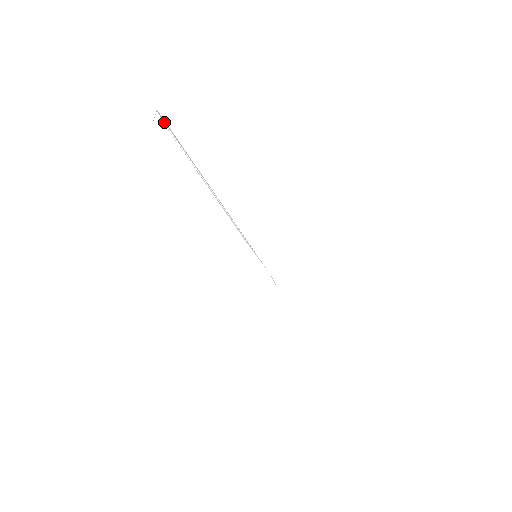
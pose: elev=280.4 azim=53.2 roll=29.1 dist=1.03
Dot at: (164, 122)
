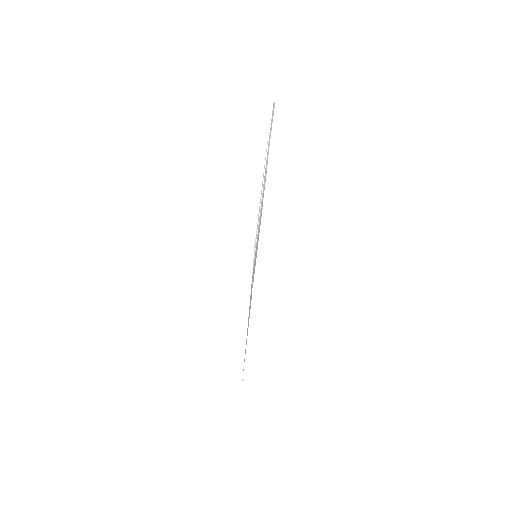
Dot at: (272, 115)
